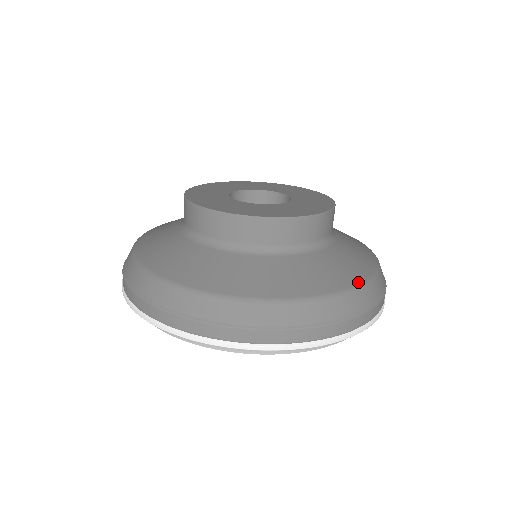
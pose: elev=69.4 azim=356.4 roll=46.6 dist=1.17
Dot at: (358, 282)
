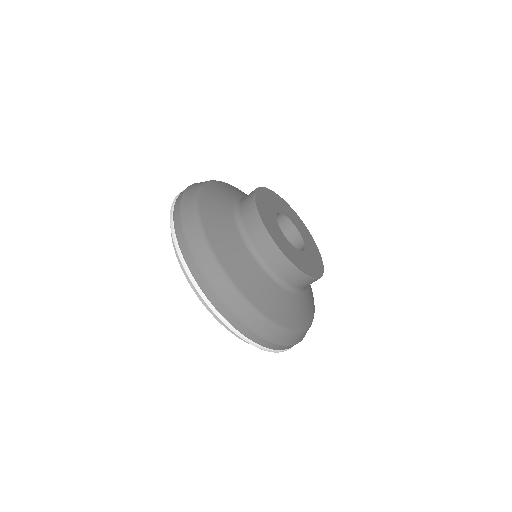
Dot at: occluded
